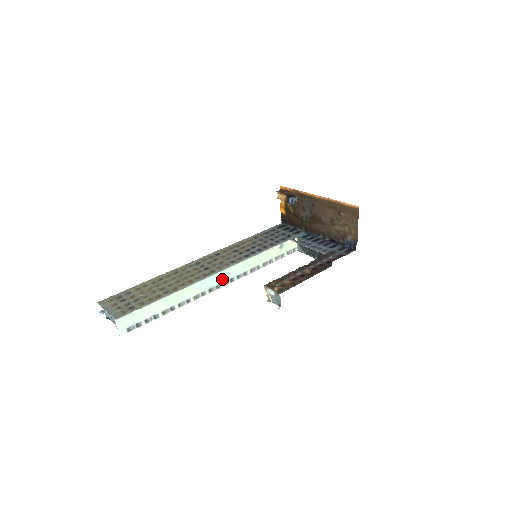
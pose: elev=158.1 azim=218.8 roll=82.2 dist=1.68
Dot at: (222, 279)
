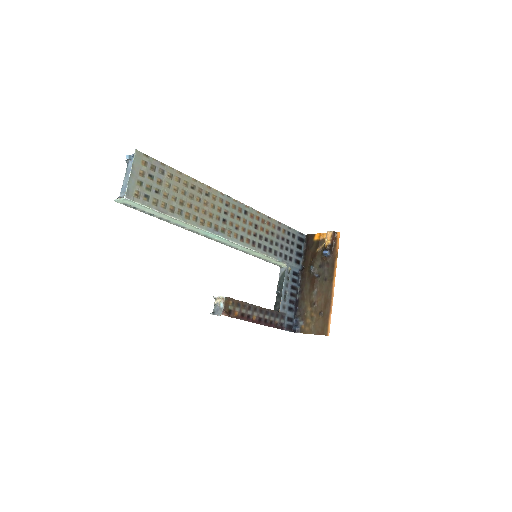
Dot at: (220, 240)
